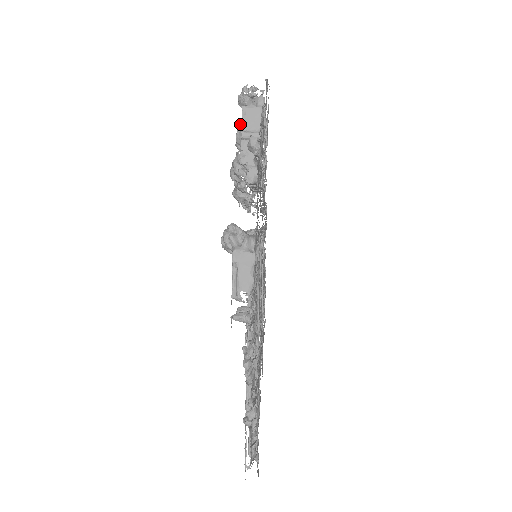
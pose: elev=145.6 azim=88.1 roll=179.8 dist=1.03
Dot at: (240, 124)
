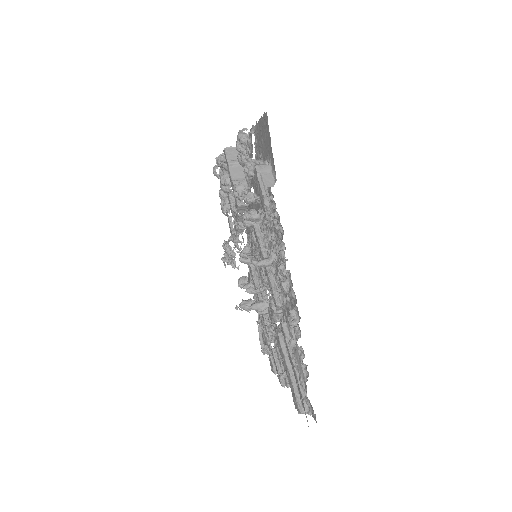
Dot at: (222, 171)
